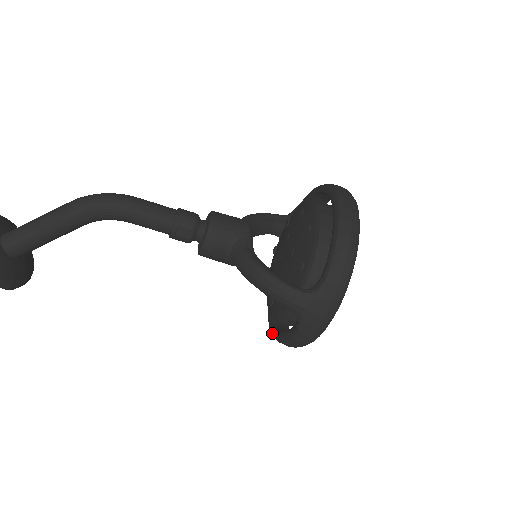
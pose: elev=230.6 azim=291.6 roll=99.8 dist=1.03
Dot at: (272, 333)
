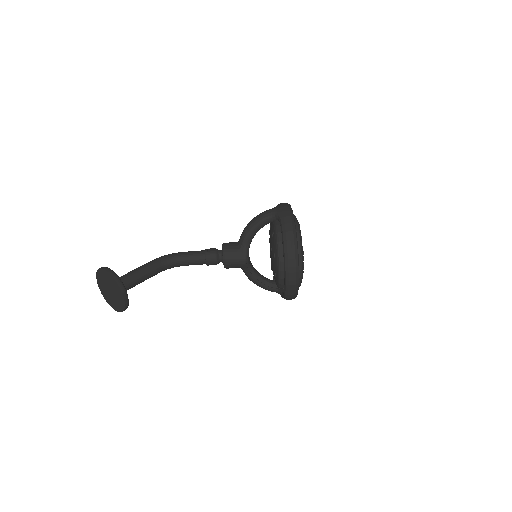
Dot at: (284, 259)
